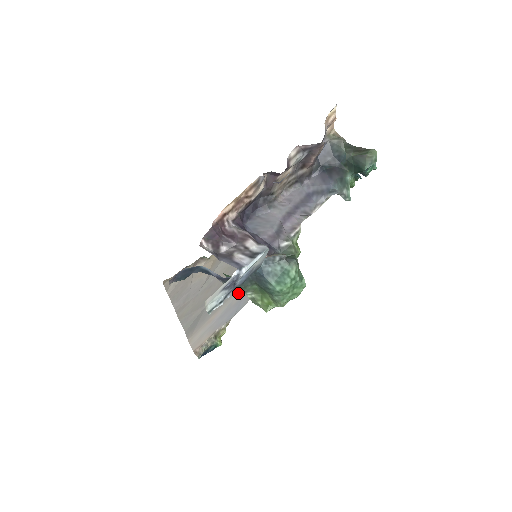
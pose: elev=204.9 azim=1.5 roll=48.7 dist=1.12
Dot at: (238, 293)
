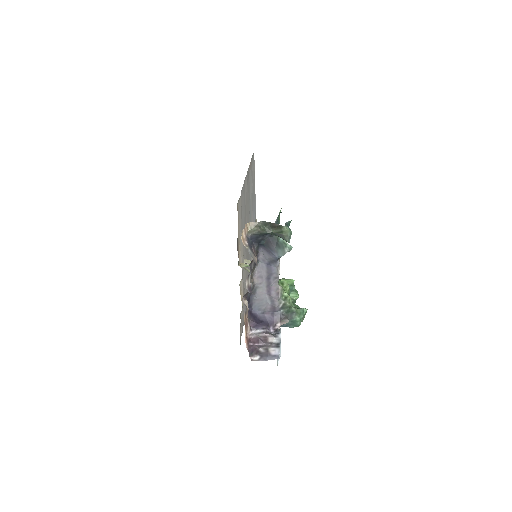
Dot at: occluded
